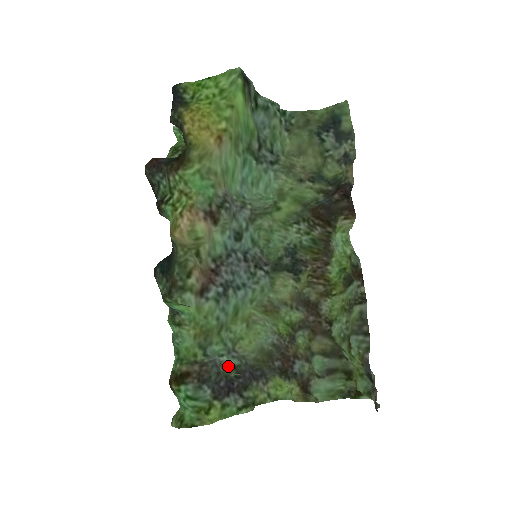
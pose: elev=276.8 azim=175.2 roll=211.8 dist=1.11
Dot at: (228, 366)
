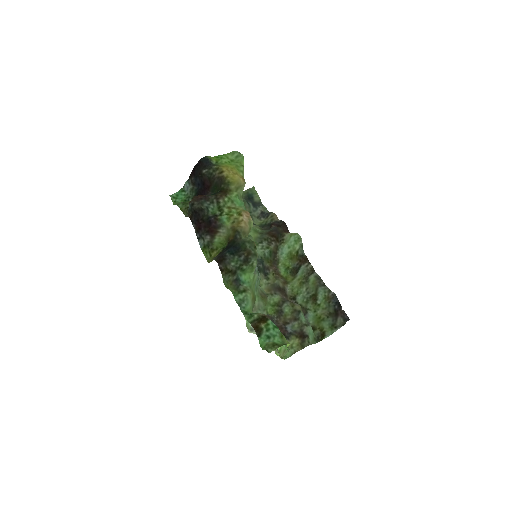
Dot at: occluded
